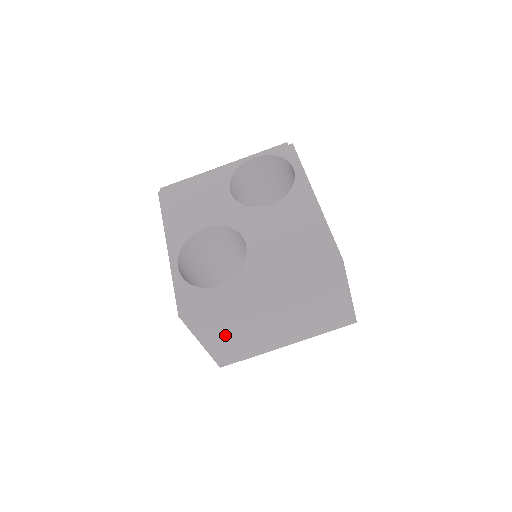
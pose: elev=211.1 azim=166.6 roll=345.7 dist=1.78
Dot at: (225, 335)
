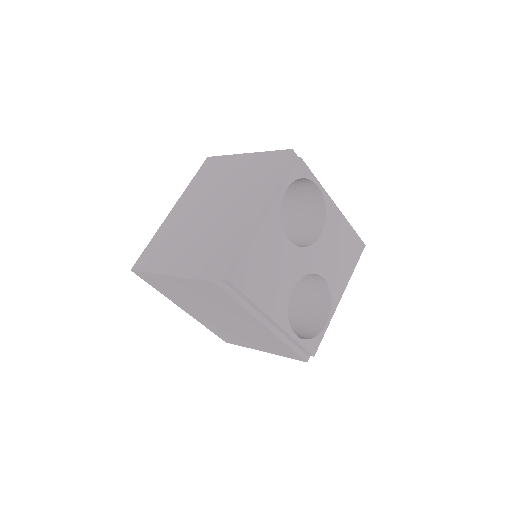
Dot at: occluded
